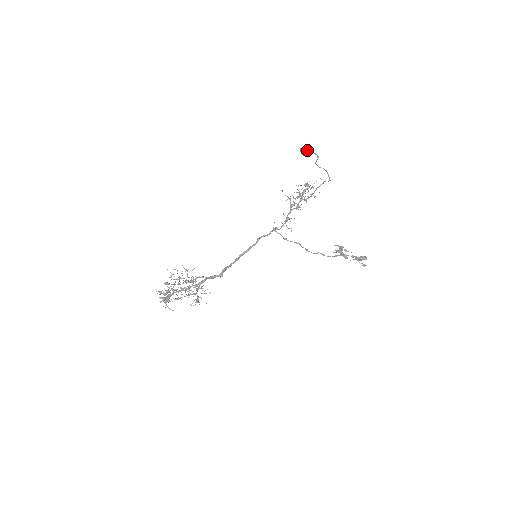
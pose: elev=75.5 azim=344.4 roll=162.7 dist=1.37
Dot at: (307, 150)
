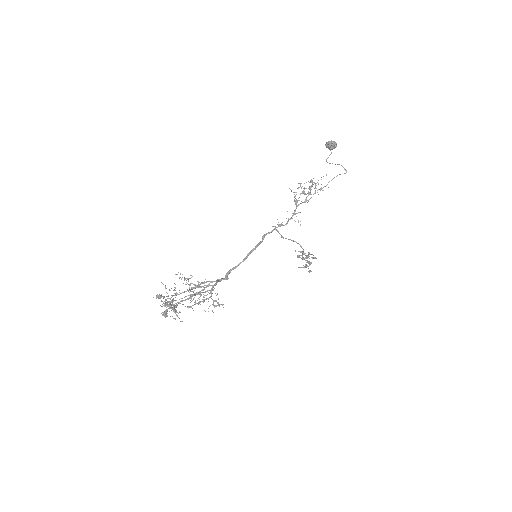
Dot at: (335, 143)
